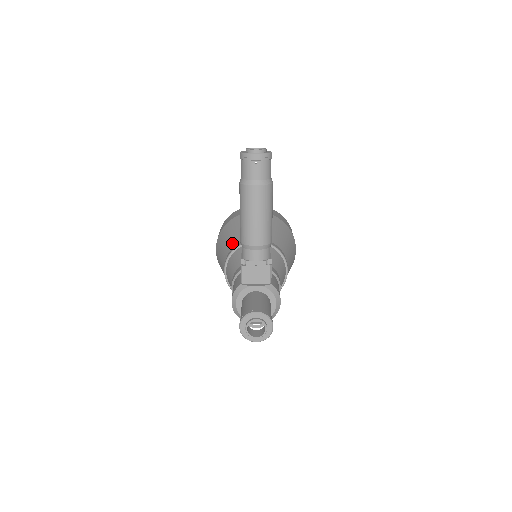
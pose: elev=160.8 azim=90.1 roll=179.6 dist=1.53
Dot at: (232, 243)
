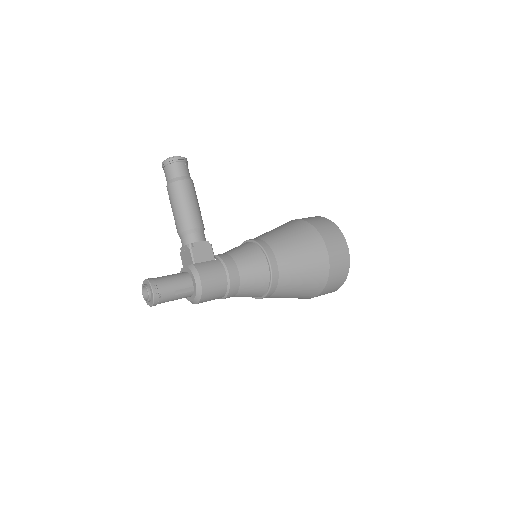
Dot at: occluded
